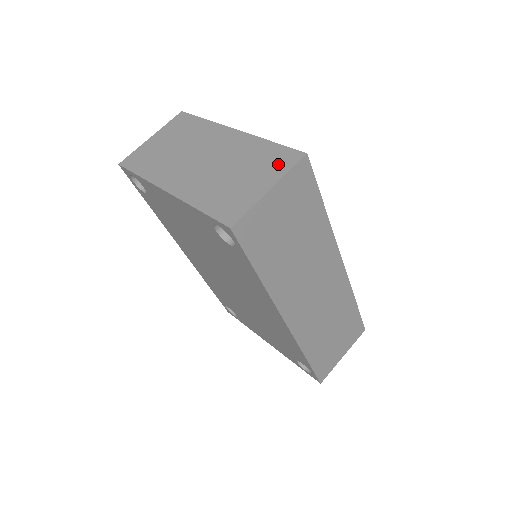
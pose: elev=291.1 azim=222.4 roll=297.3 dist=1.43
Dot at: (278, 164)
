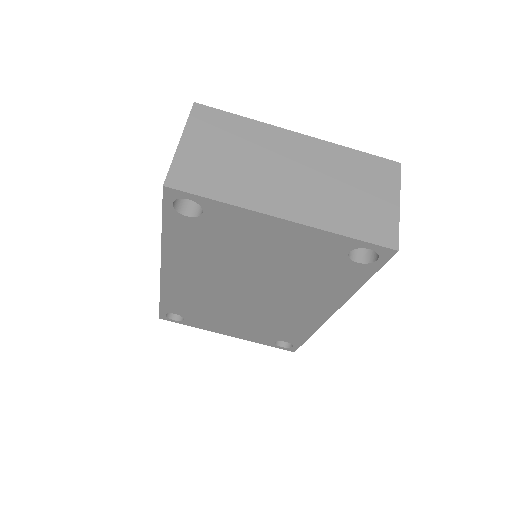
Dot at: (385, 176)
